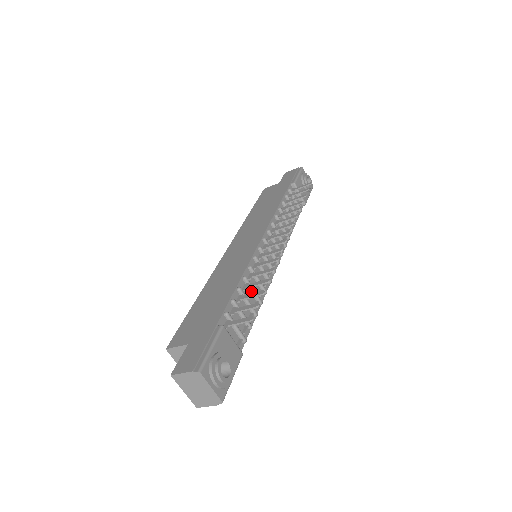
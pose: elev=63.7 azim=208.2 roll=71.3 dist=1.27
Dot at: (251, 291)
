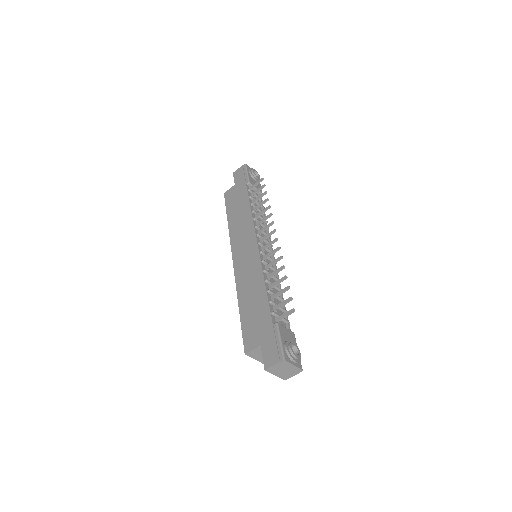
Dot at: (274, 287)
